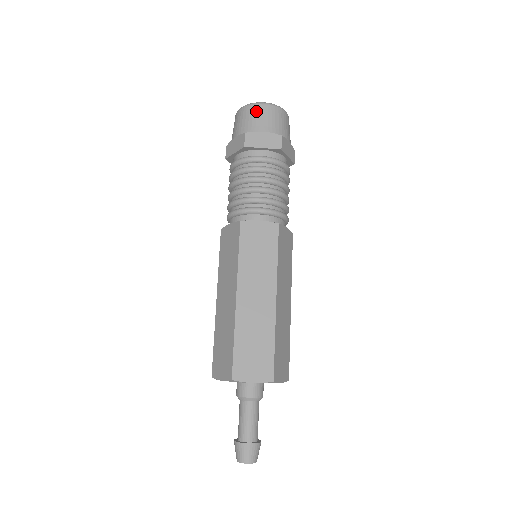
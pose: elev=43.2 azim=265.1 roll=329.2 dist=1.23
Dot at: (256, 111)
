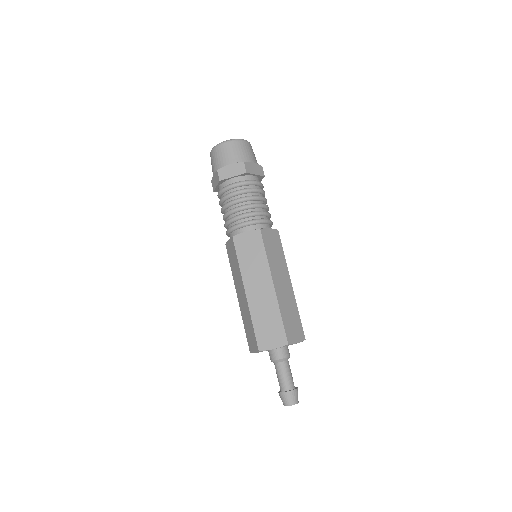
Dot at: (221, 150)
